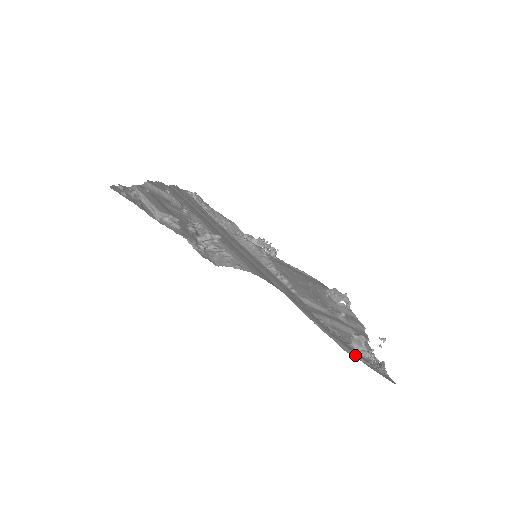
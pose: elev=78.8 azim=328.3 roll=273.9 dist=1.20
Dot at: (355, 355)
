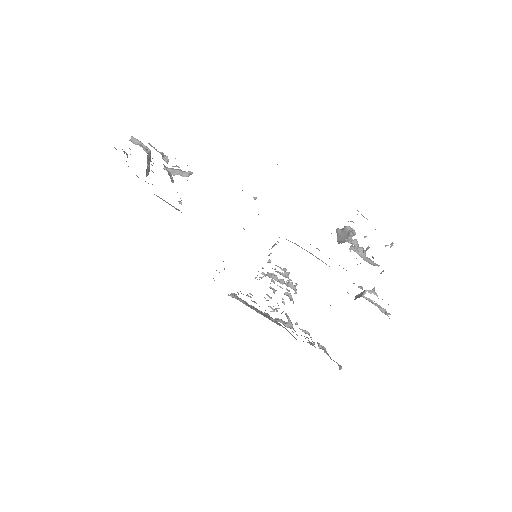
Dot at: occluded
